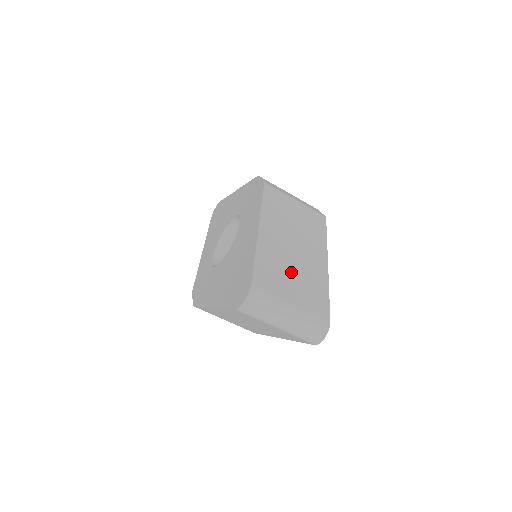
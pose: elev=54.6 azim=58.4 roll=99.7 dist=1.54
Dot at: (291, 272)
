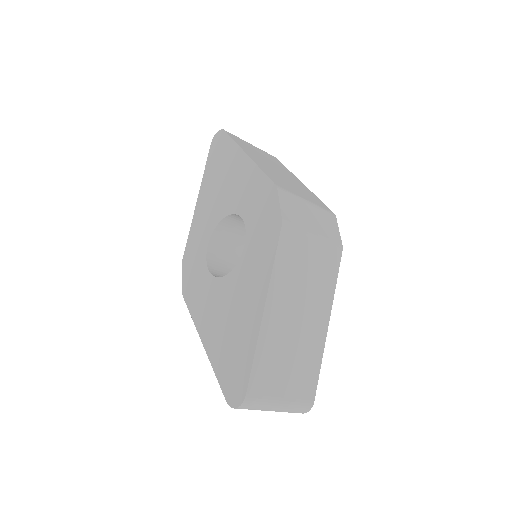
Dot at: (288, 357)
